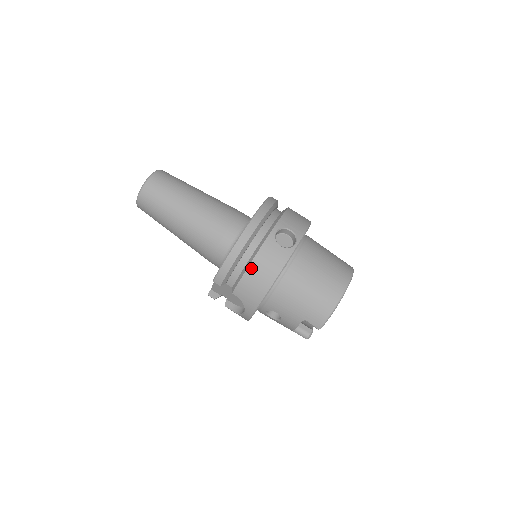
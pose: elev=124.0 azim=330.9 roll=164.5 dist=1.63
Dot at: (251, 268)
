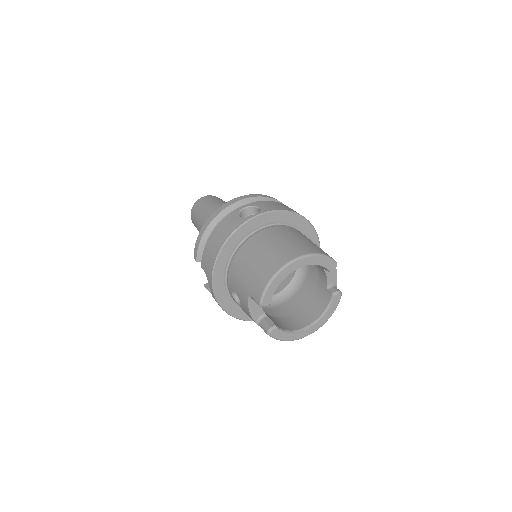
Dot at: (211, 236)
